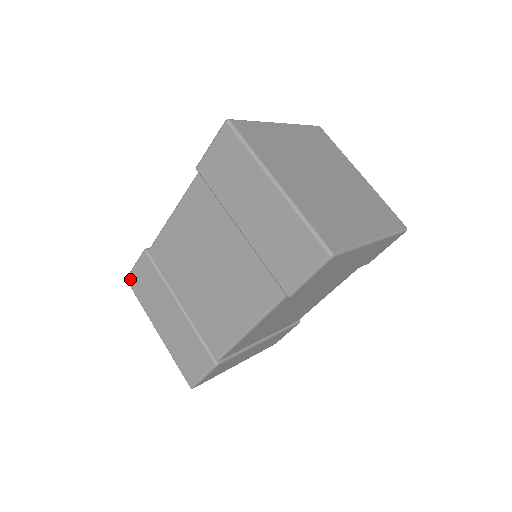
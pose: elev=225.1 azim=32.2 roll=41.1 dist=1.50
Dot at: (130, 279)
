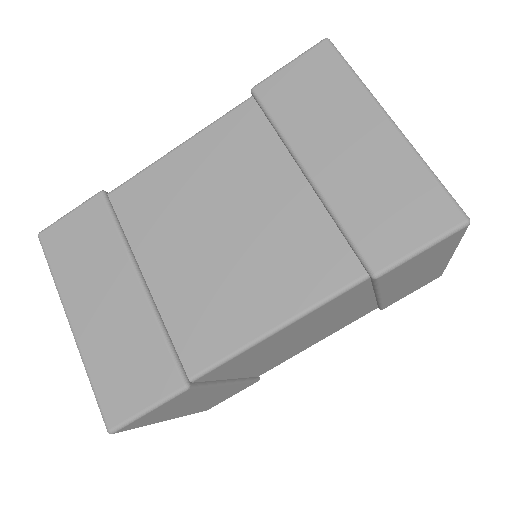
Dot at: (48, 234)
